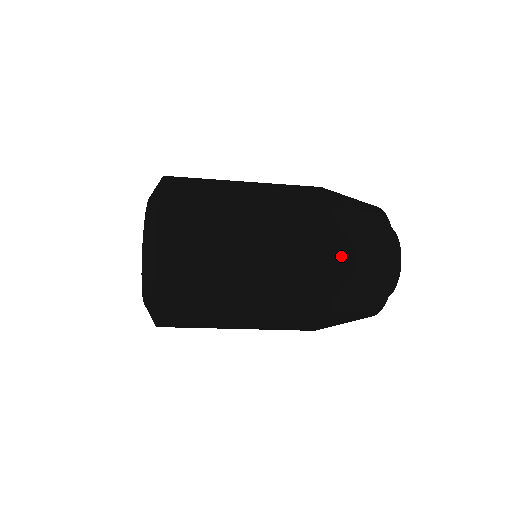
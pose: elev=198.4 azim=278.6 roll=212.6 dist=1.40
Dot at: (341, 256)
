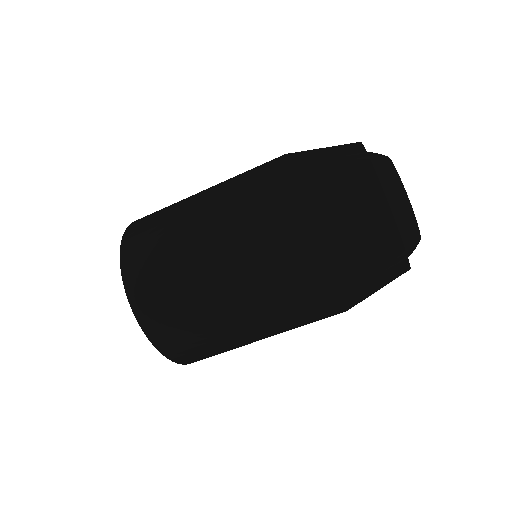
Dot at: (299, 196)
